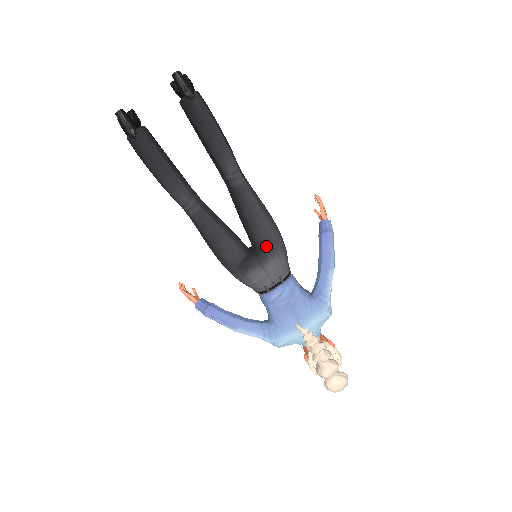
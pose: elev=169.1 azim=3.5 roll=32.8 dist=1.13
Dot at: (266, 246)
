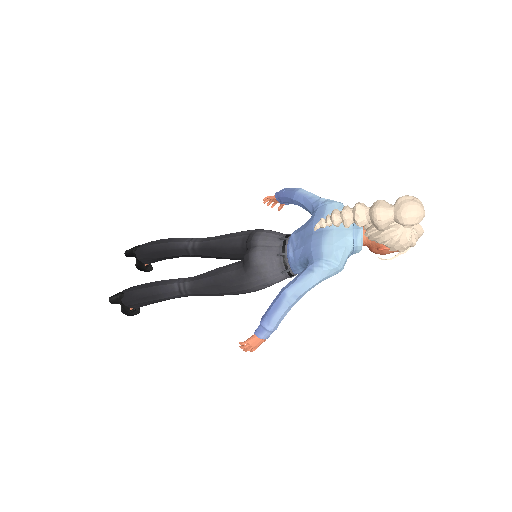
Dot at: (247, 239)
